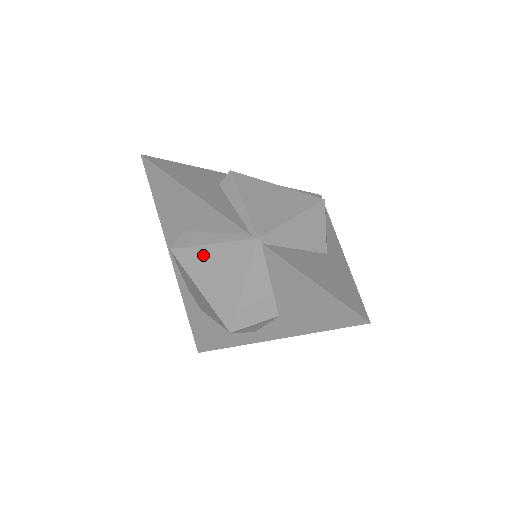
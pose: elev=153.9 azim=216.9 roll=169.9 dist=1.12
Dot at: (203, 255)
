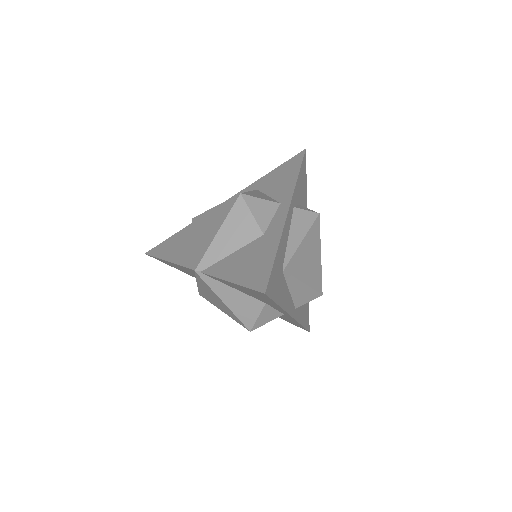
Dot at: (203, 291)
